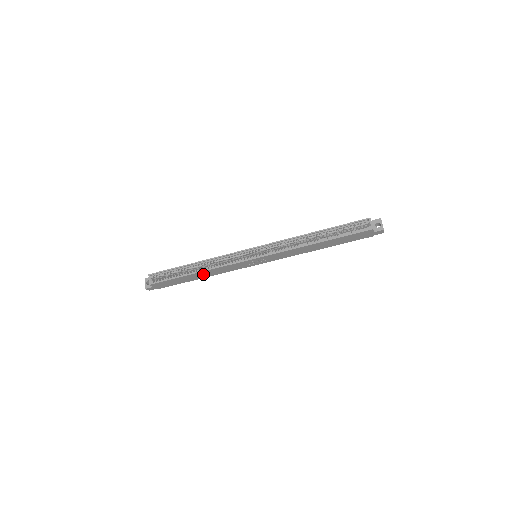
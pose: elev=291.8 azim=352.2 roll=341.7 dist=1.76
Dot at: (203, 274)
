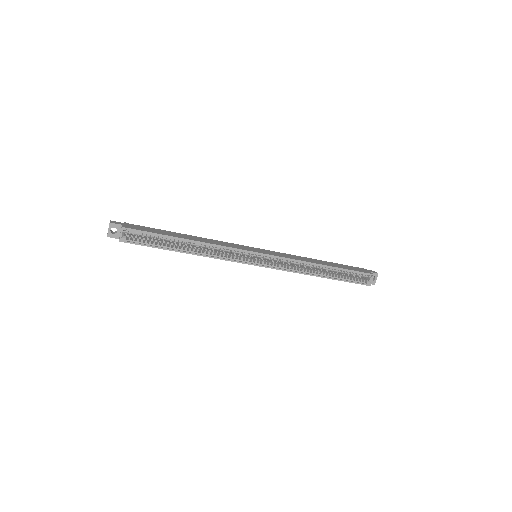
Dot at: occluded
